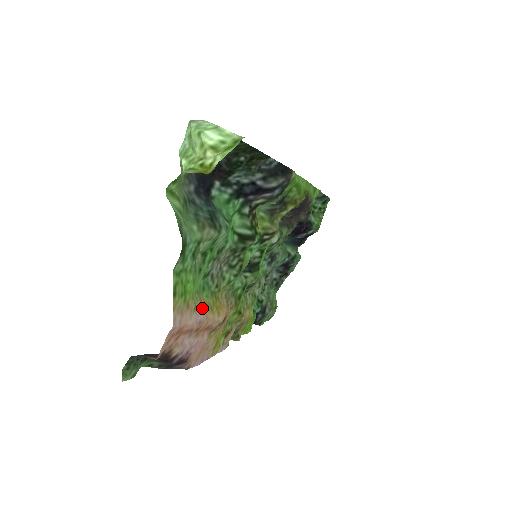
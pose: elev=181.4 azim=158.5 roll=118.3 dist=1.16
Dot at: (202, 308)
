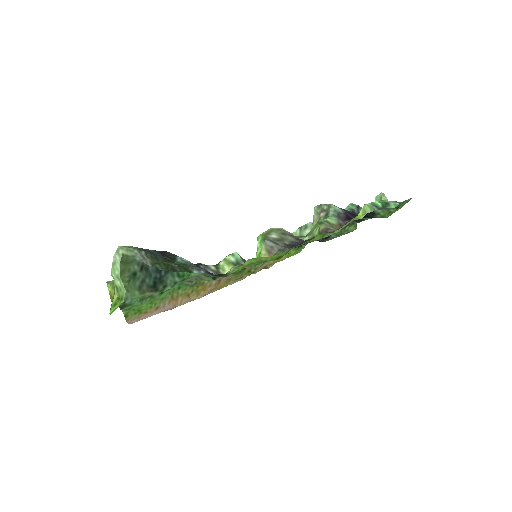
Dot at: (171, 302)
